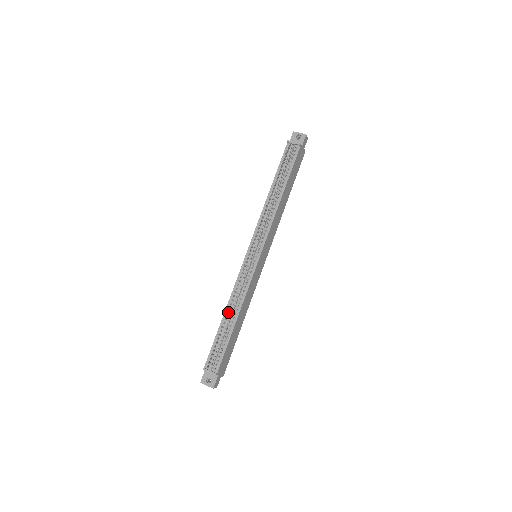
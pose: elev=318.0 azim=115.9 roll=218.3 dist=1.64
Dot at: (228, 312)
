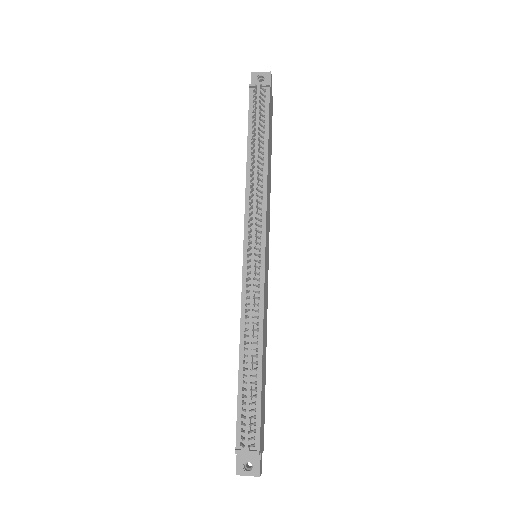
Dot at: (245, 350)
